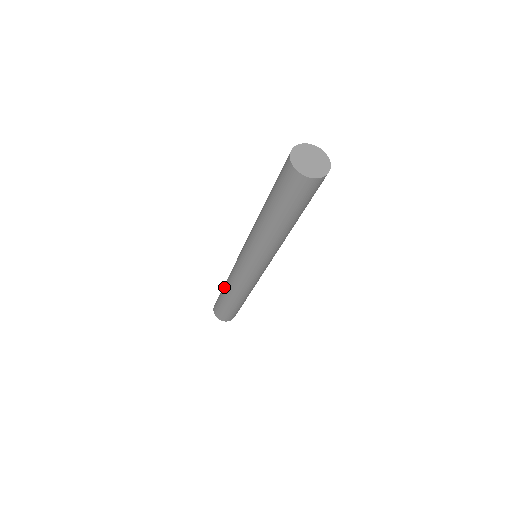
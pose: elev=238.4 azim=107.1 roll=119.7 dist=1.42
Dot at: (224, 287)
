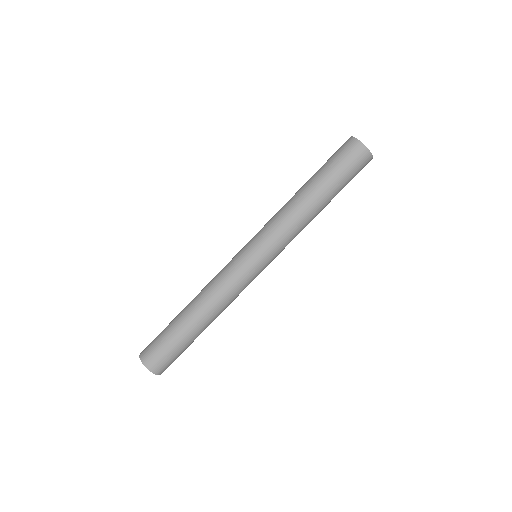
Dot at: occluded
